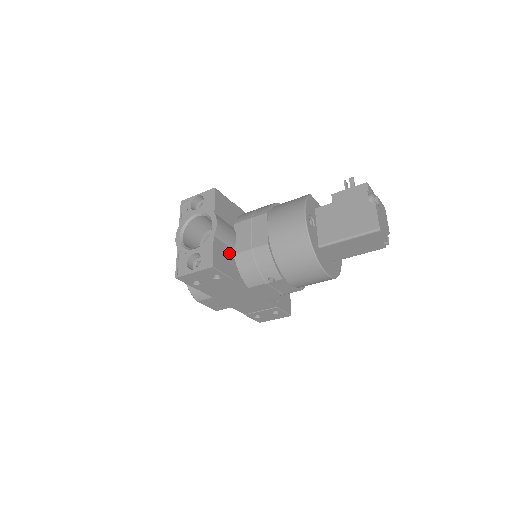
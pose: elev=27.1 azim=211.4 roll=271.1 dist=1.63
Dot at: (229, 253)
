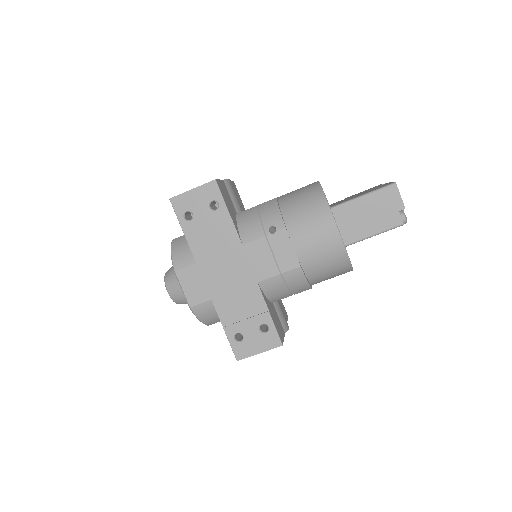
Dot at: (232, 207)
